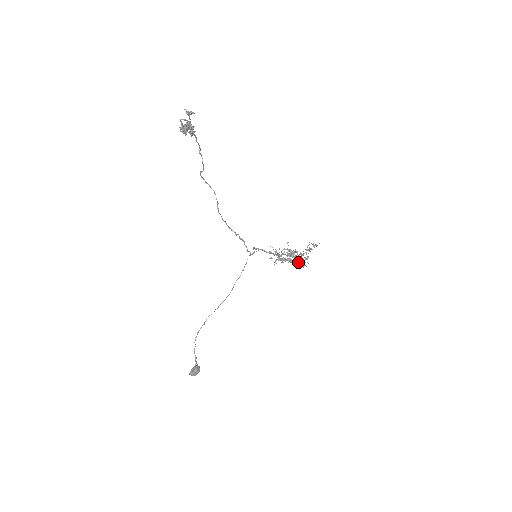
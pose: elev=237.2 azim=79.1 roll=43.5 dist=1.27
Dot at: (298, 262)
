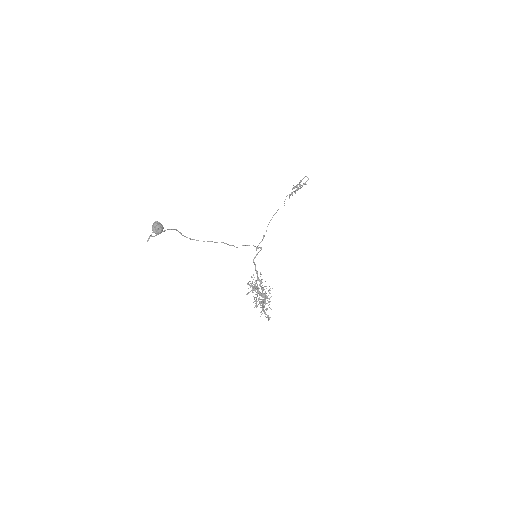
Dot at: (266, 293)
